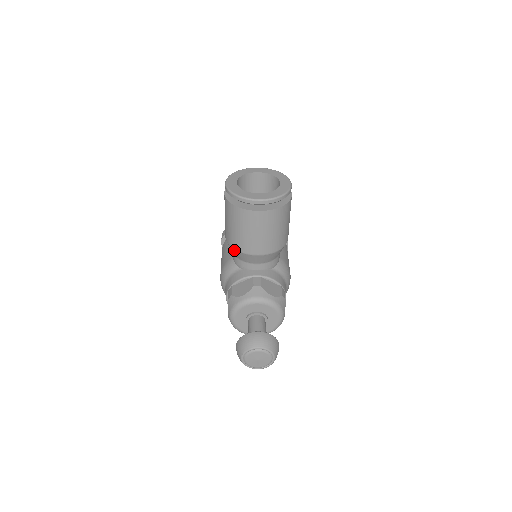
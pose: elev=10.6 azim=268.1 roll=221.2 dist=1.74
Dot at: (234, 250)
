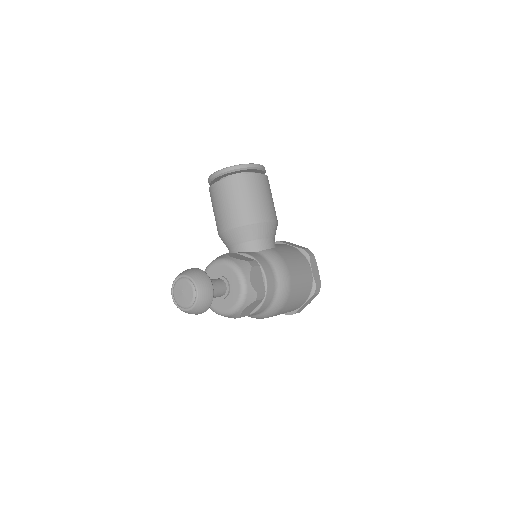
Dot at: (220, 237)
